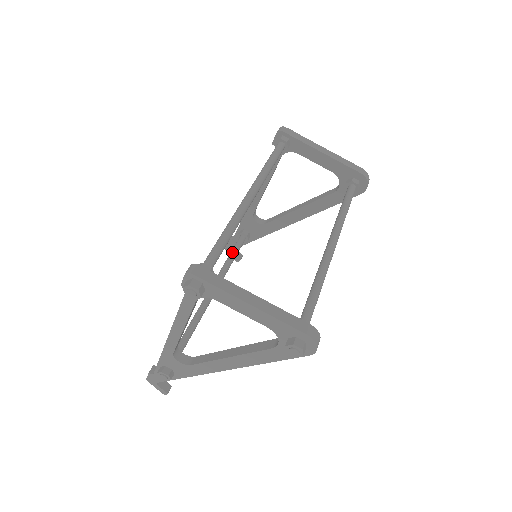
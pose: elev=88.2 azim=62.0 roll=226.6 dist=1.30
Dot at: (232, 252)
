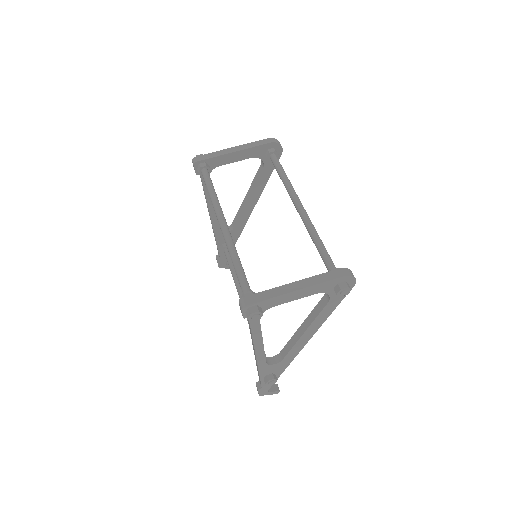
Dot at: (230, 266)
